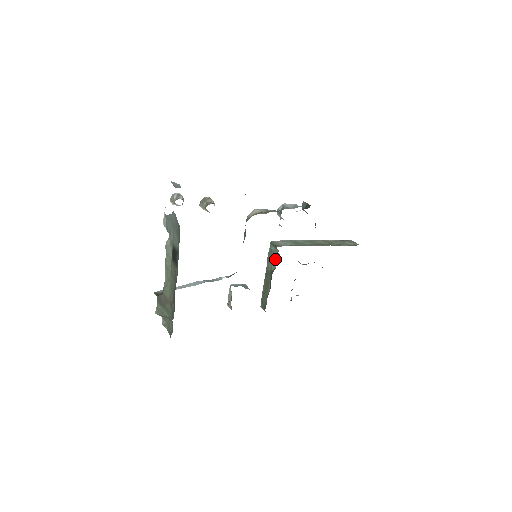
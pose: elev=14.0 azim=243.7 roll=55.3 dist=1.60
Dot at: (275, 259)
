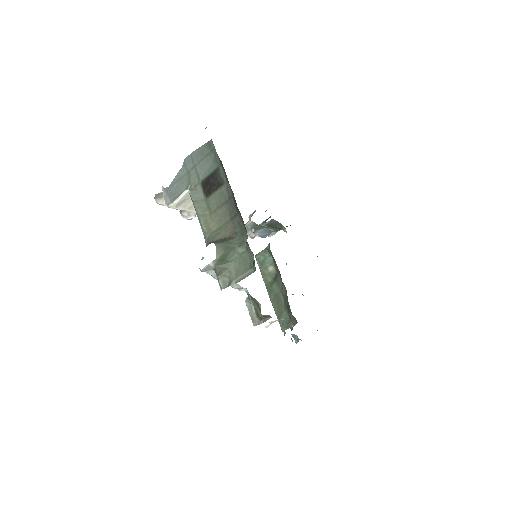
Dot at: (270, 265)
